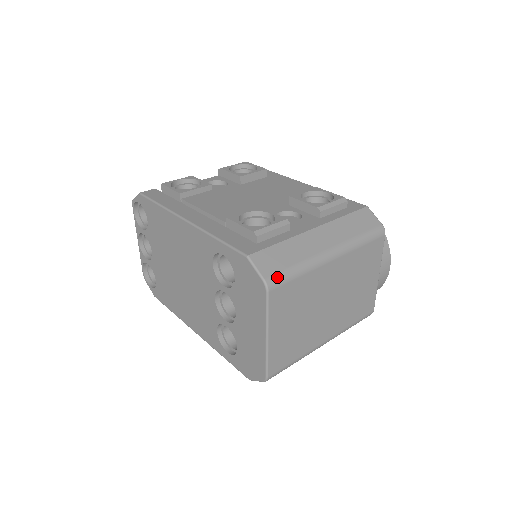
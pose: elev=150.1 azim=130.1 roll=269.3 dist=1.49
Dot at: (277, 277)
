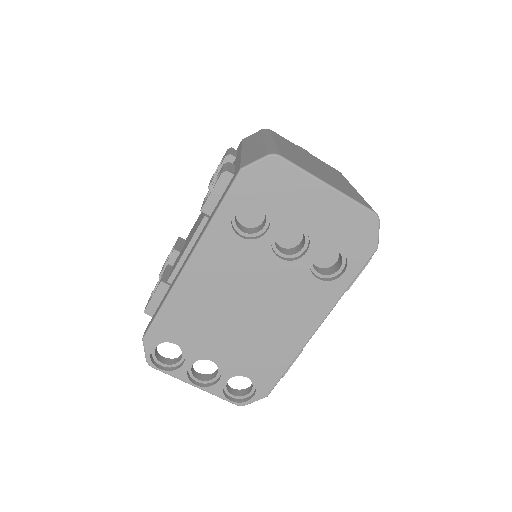
Dot at: (270, 151)
